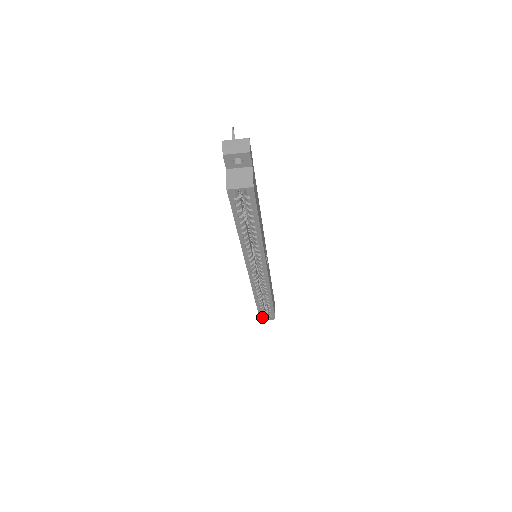
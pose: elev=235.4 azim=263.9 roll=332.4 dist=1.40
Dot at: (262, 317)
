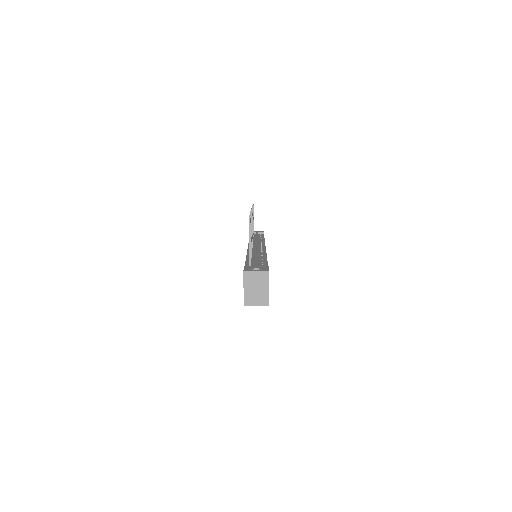
Dot at: occluded
